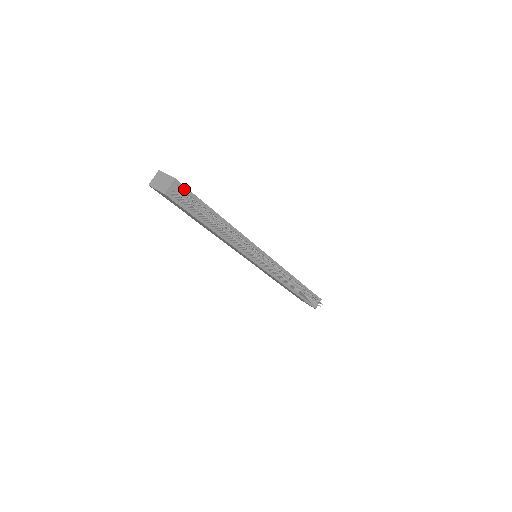
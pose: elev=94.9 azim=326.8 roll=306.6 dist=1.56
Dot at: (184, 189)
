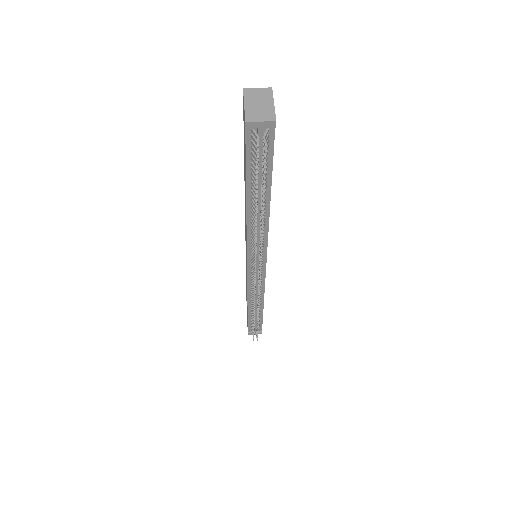
Dot at: (271, 139)
